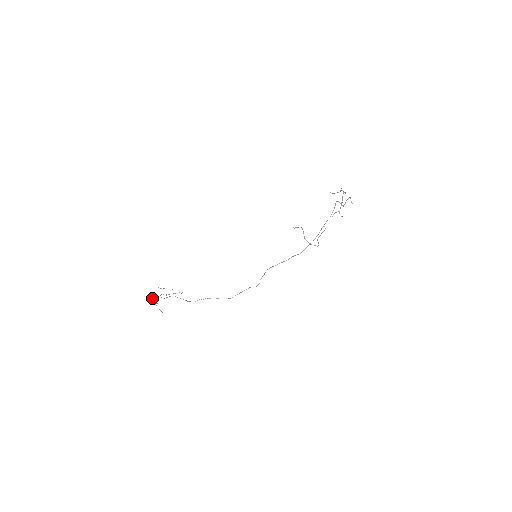
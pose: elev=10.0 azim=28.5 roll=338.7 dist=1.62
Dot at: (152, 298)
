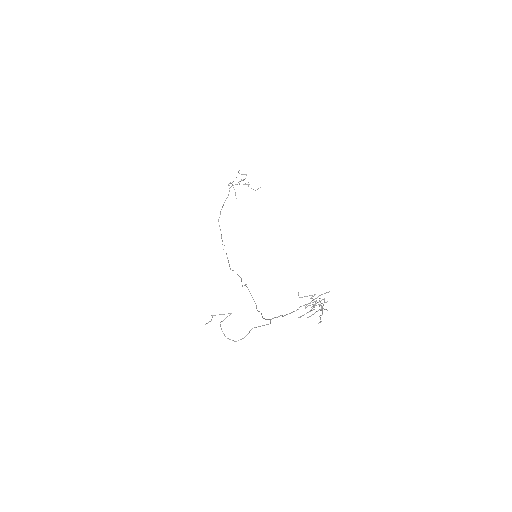
Dot at: (230, 182)
